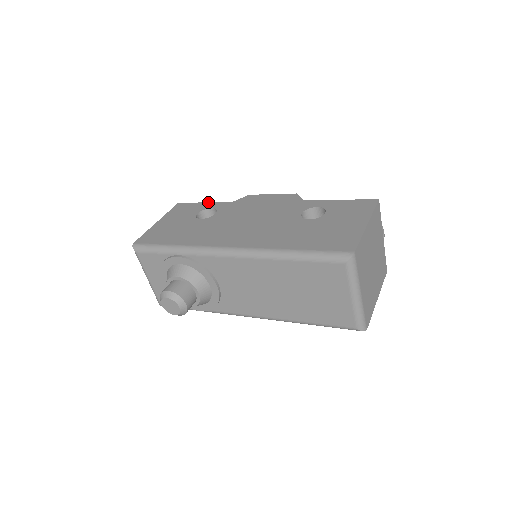
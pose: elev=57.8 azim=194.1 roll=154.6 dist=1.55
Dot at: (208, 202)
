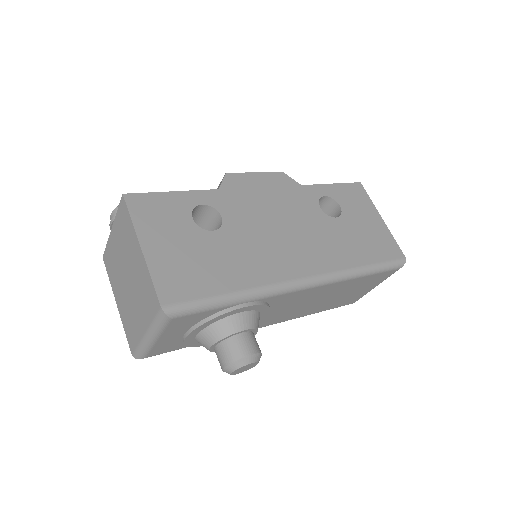
Dot at: (181, 191)
